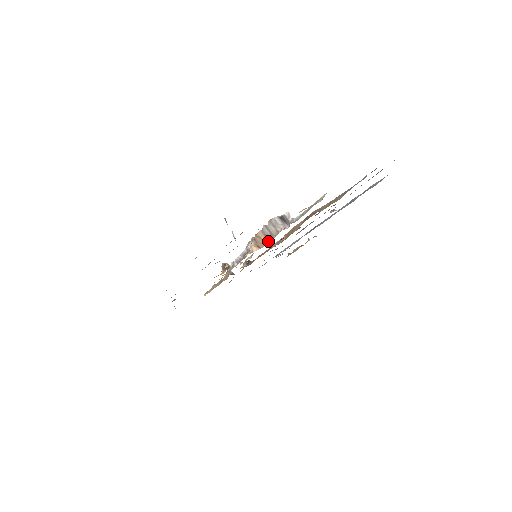
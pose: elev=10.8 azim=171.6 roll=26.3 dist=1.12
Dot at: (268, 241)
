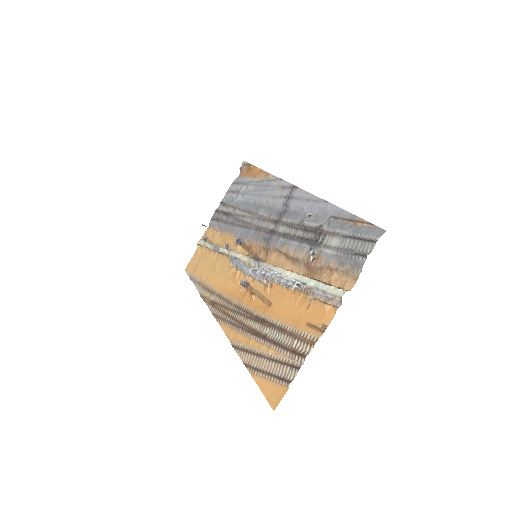
Dot at: occluded
